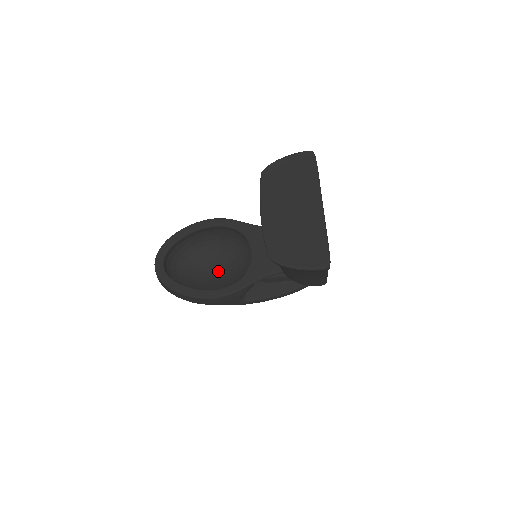
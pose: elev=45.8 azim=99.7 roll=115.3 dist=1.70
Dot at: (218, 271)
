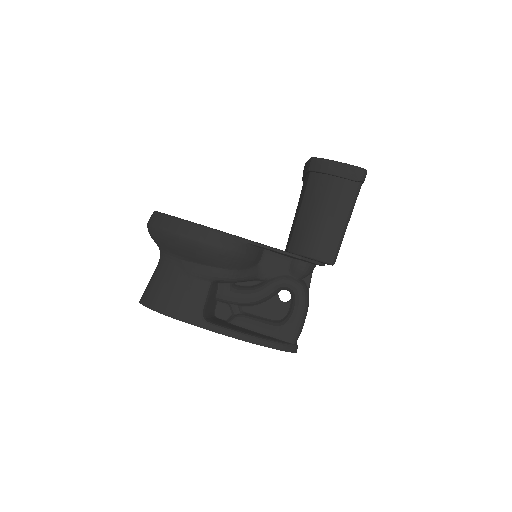
Dot at: occluded
